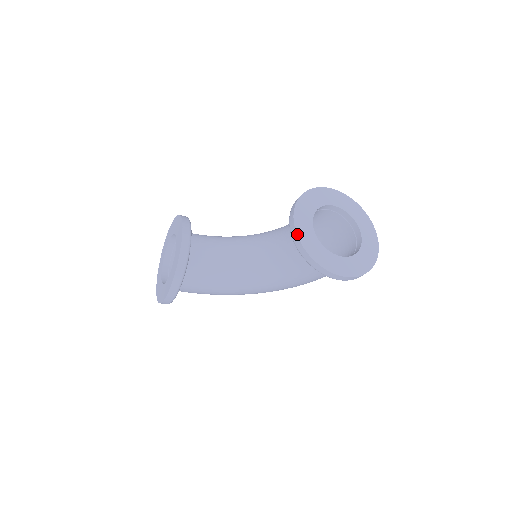
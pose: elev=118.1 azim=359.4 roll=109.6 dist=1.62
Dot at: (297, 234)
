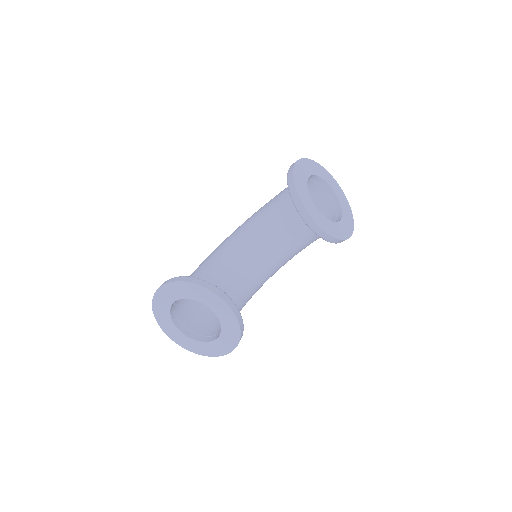
Dot at: (325, 232)
